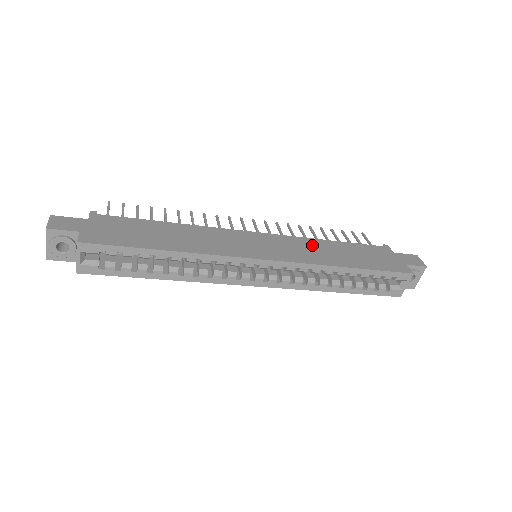
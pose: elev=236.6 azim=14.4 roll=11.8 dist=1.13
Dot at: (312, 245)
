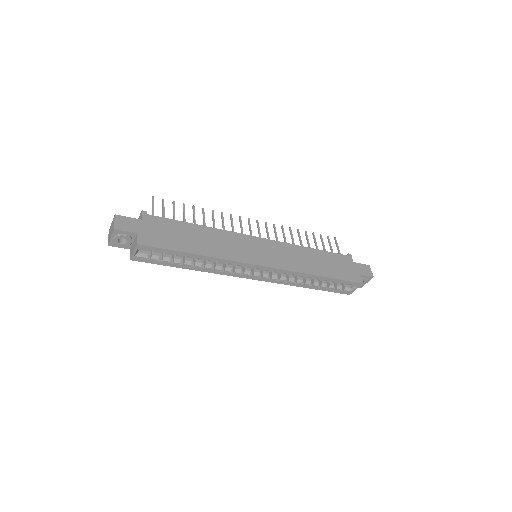
Dot at: (297, 252)
